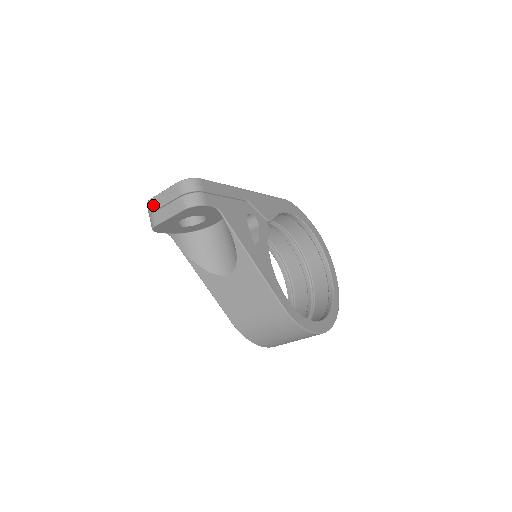
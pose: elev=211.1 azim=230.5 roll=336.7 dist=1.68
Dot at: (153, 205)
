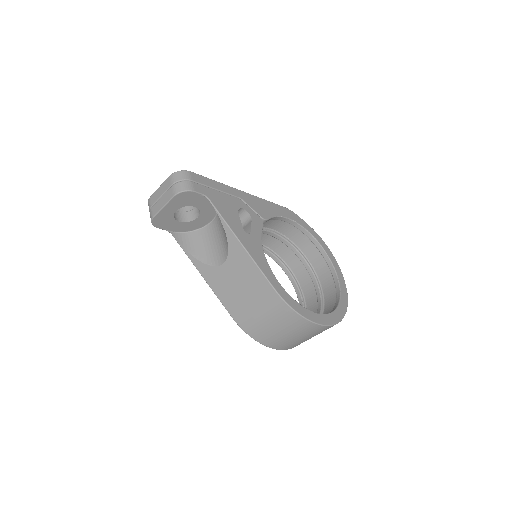
Dot at: (152, 201)
